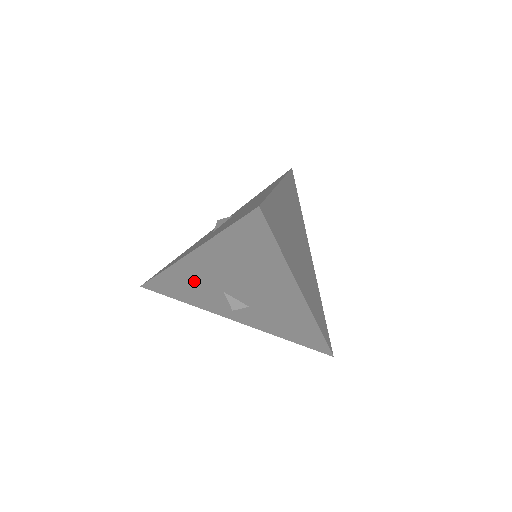
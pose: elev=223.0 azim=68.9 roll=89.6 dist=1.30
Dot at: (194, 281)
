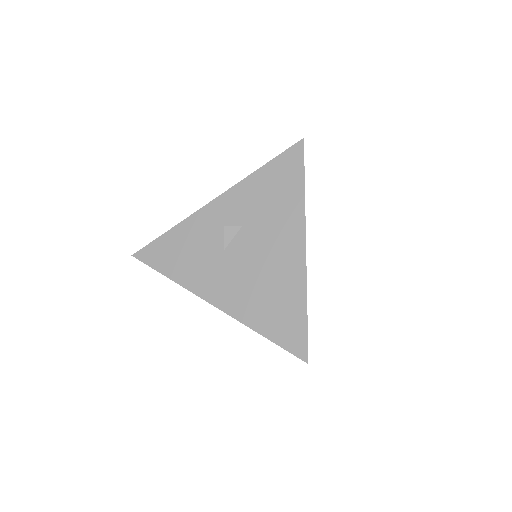
Dot at: occluded
